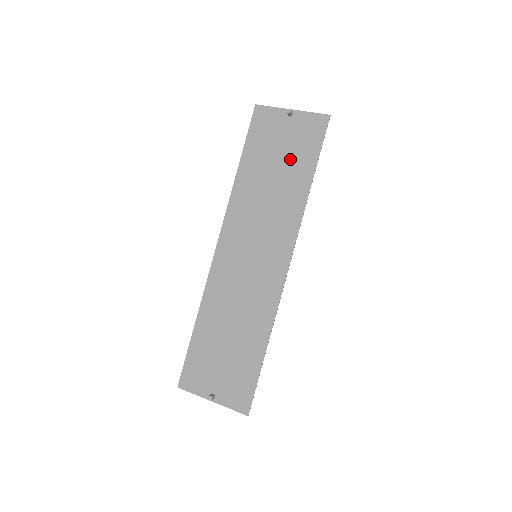
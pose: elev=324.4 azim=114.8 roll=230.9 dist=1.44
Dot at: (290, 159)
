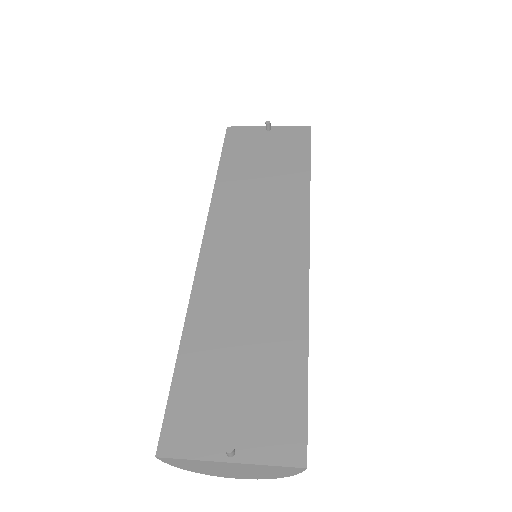
Dot at: (279, 159)
